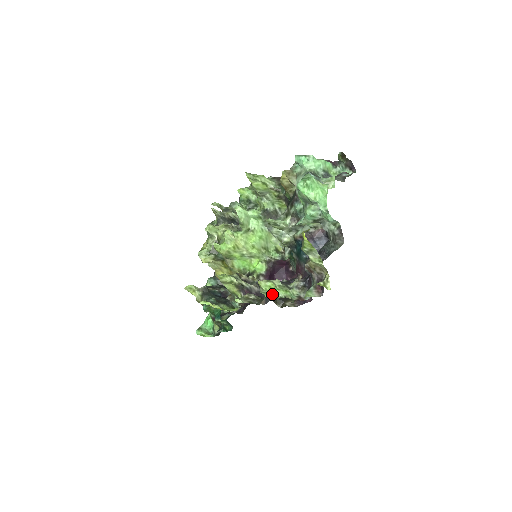
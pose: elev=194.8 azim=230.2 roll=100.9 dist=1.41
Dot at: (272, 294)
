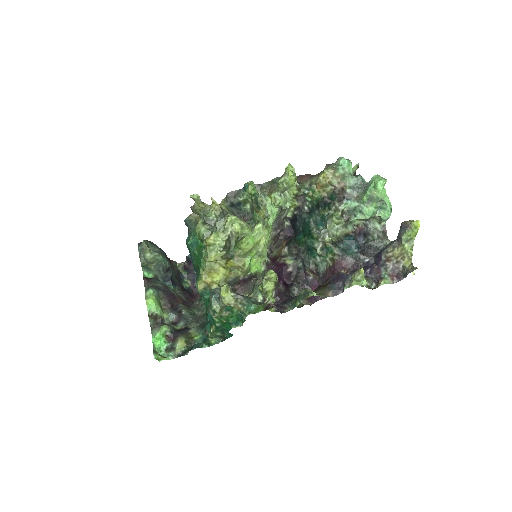
Dot at: (359, 283)
